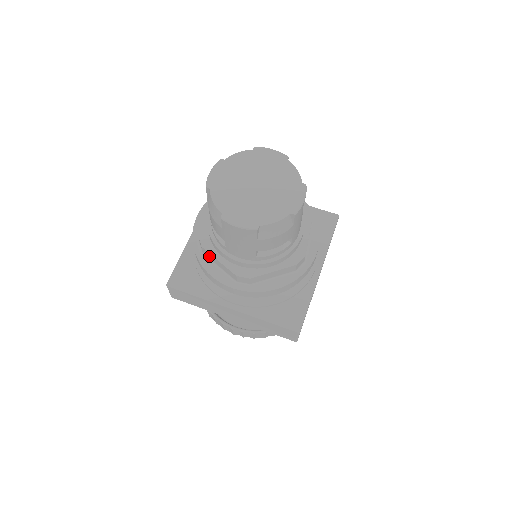
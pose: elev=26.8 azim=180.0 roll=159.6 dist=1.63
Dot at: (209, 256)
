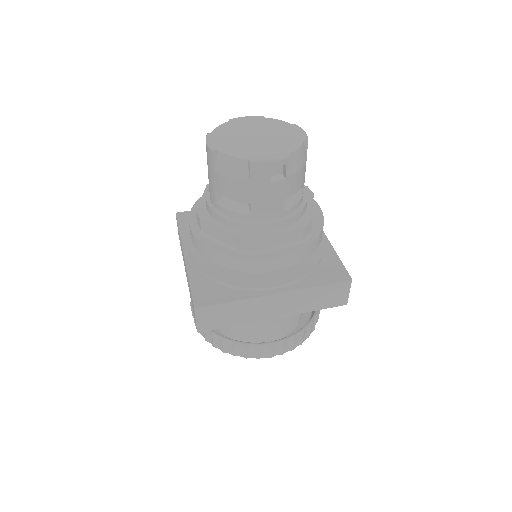
Dot at: occluded
